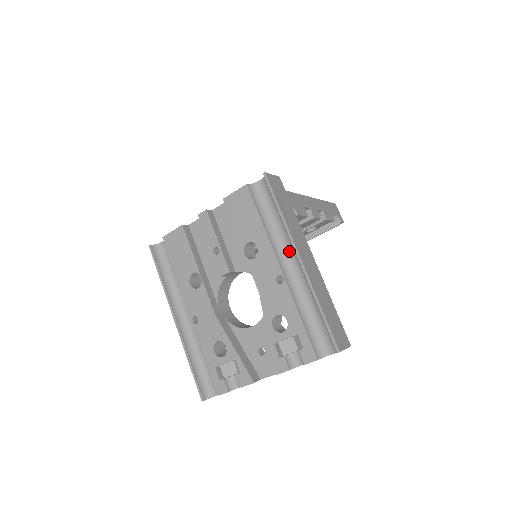
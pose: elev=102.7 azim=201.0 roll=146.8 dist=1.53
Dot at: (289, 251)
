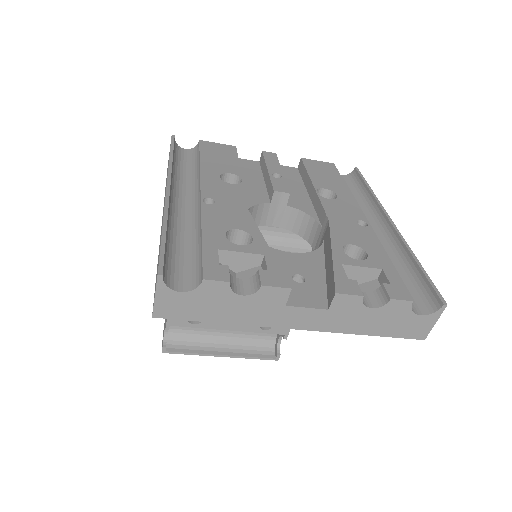
Dot at: (367, 221)
